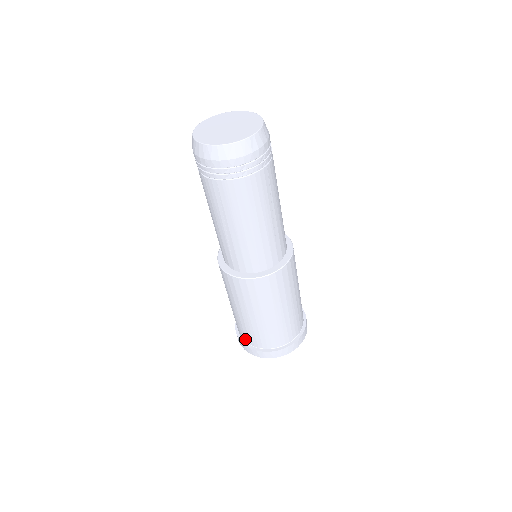
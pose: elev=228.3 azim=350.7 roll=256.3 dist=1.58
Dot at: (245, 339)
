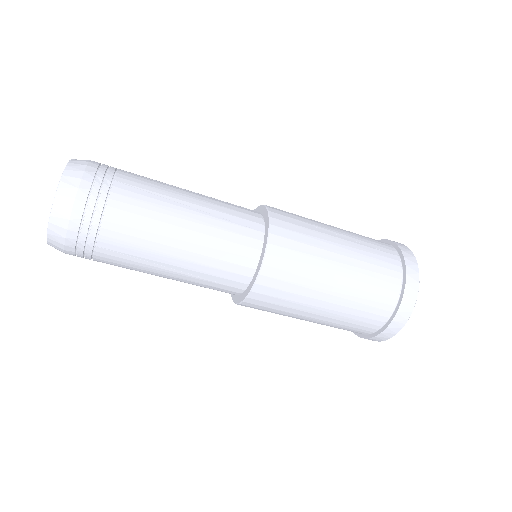
Dot at: (366, 332)
